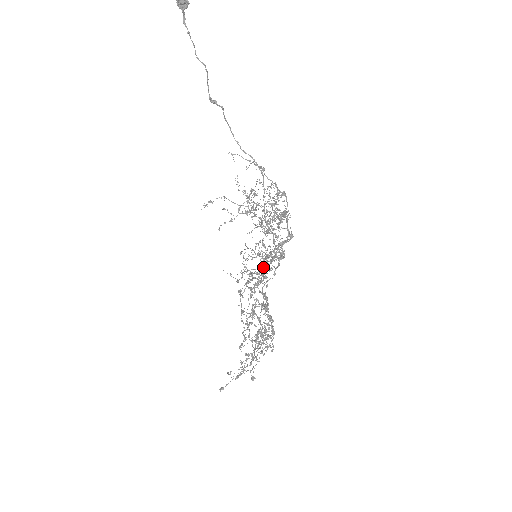
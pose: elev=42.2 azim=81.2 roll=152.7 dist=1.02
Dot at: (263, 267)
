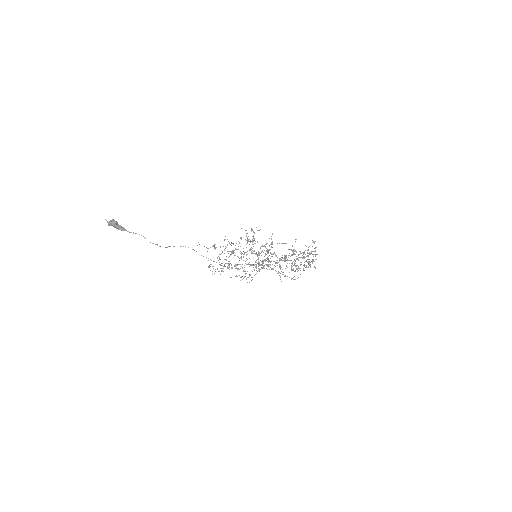
Dot at: (271, 247)
